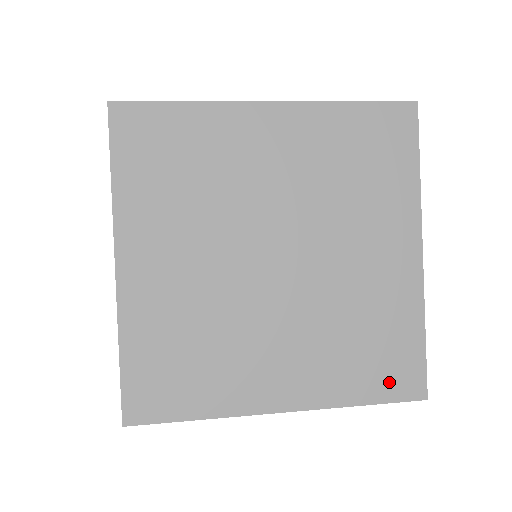
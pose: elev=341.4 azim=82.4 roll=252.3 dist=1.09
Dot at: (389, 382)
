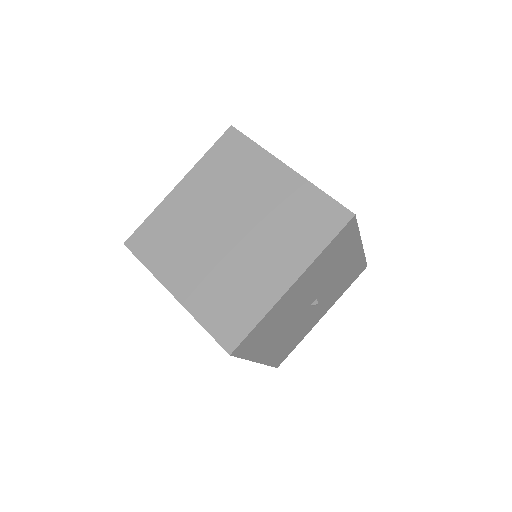
Dot at: (222, 328)
